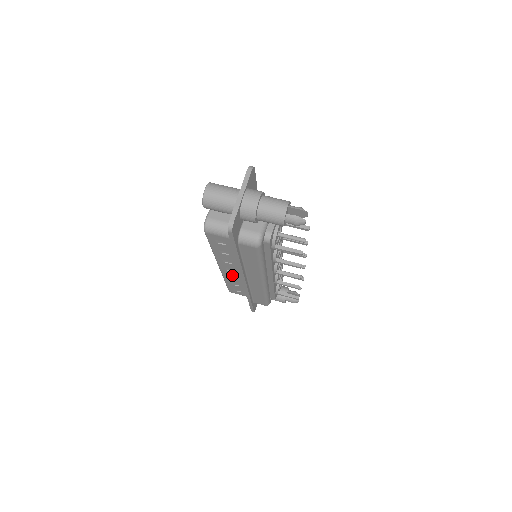
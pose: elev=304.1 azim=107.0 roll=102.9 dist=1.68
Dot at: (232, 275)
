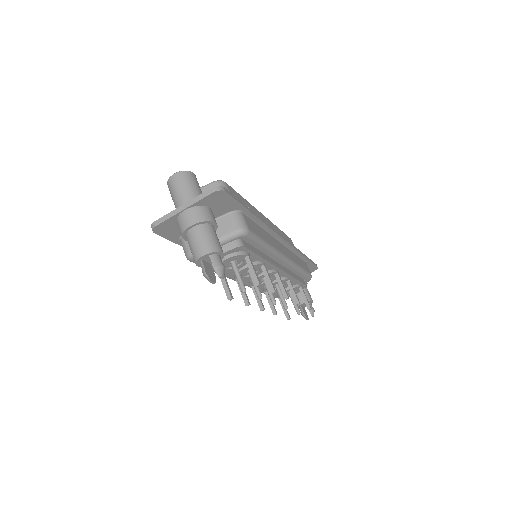
Dot at: occluded
